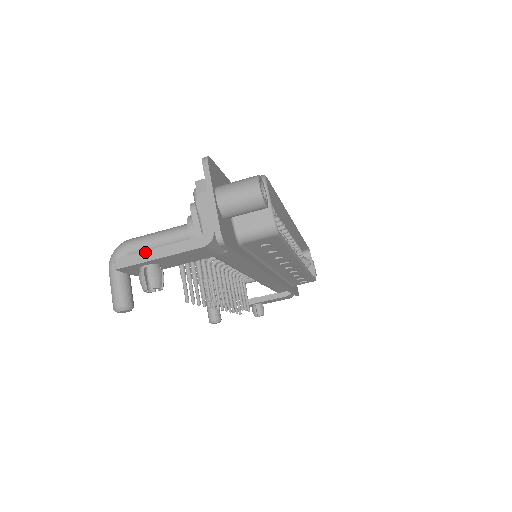
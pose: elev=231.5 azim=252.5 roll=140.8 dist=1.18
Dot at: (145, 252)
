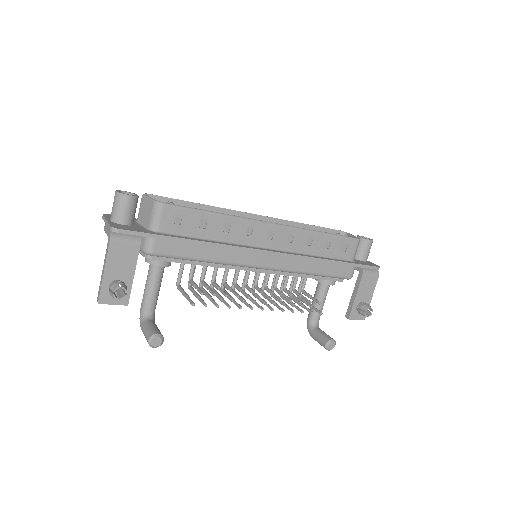
Dot at: (101, 279)
